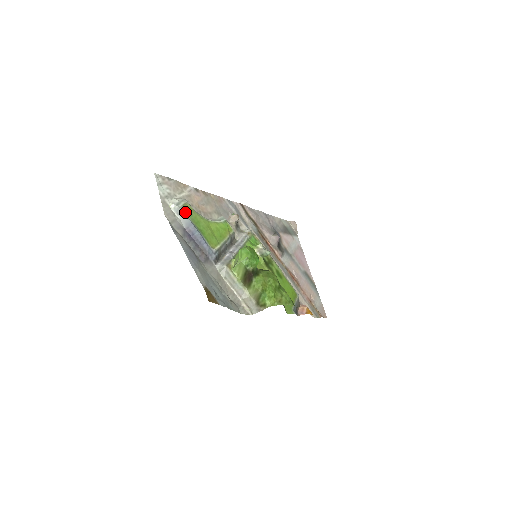
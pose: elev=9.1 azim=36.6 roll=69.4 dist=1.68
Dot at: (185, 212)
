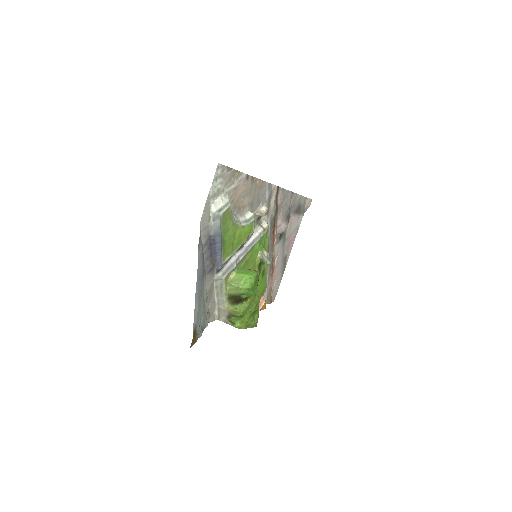
Dot at: (222, 221)
